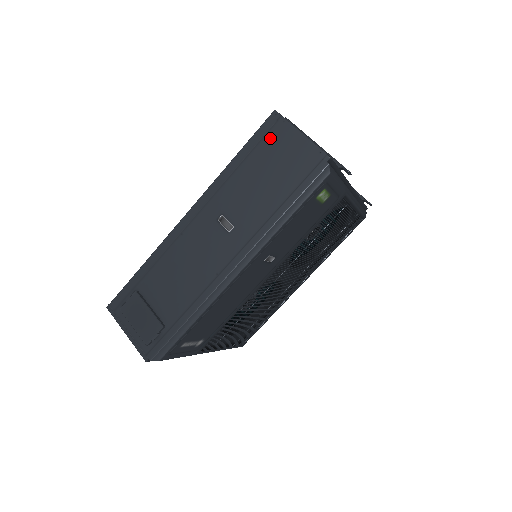
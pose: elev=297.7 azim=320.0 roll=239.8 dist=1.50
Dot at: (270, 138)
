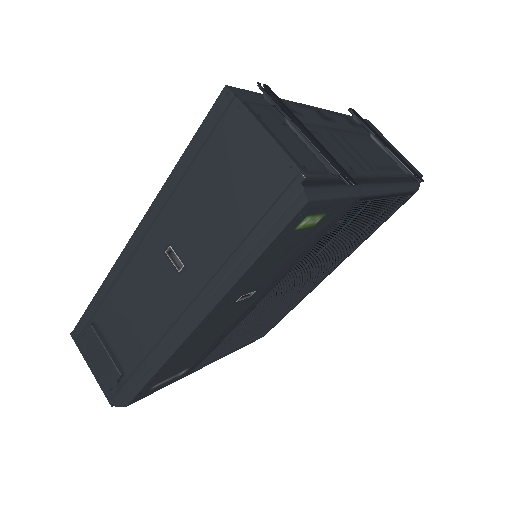
Dot at: (221, 135)
